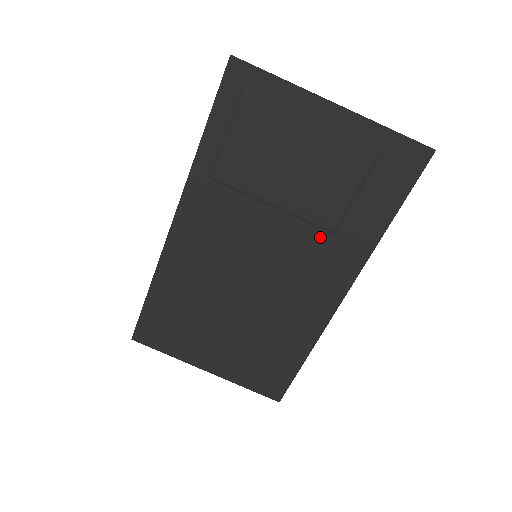
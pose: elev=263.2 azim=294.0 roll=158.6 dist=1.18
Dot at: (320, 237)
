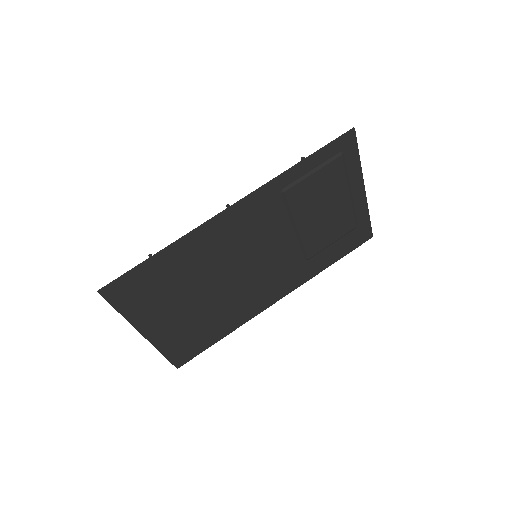
Dot at: (299, 259)
